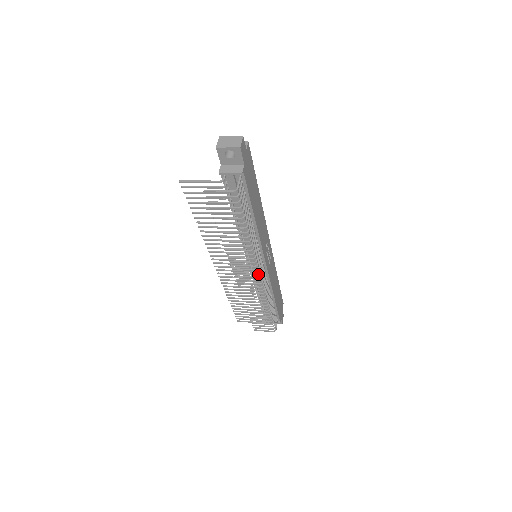
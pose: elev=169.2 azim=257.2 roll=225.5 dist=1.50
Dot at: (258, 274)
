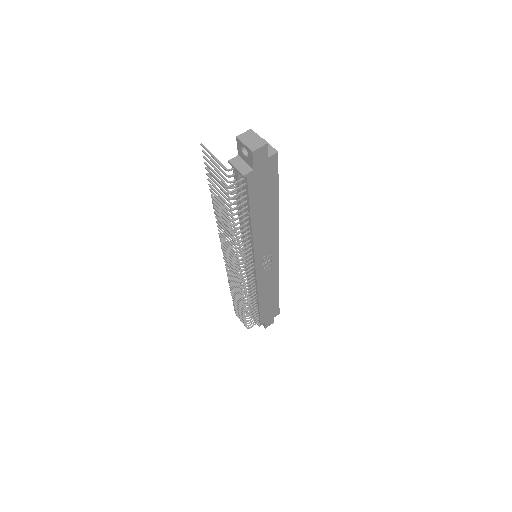
Dot at: (248, 272)
